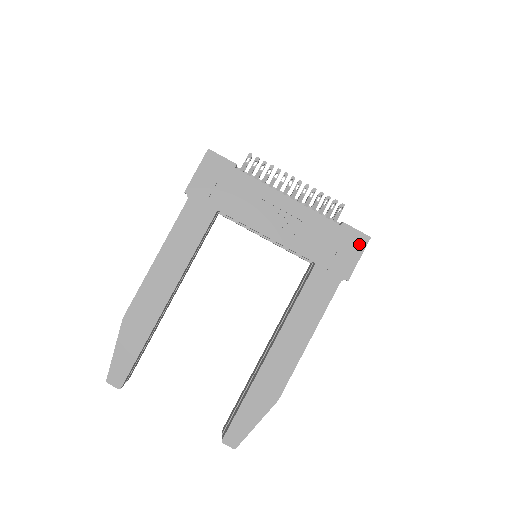
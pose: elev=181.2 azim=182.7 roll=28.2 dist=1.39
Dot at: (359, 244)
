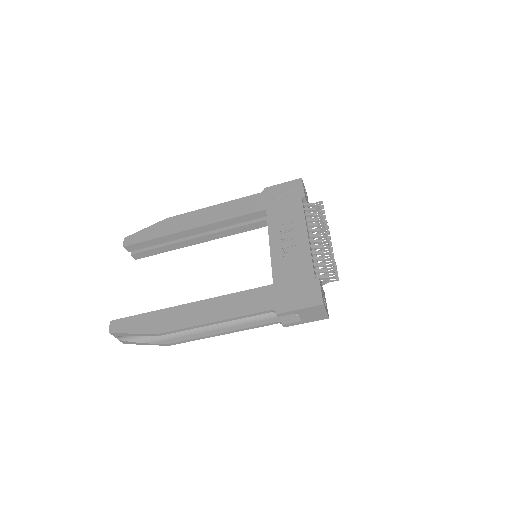
Dot at: (311, 300)
